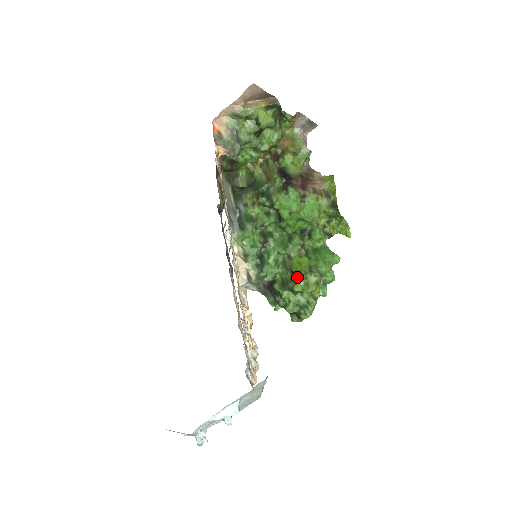
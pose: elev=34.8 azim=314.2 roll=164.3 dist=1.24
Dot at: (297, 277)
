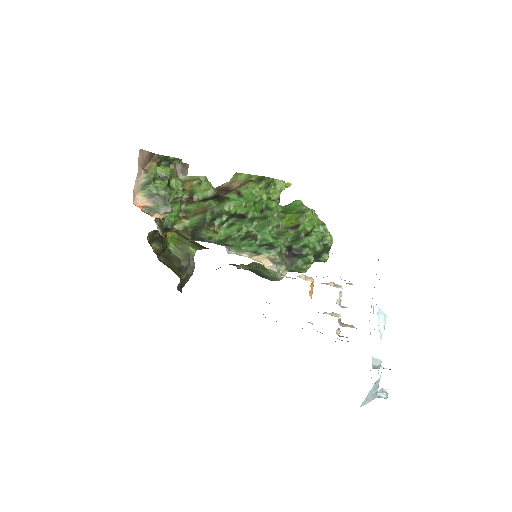
Dot at: (300, 223)
